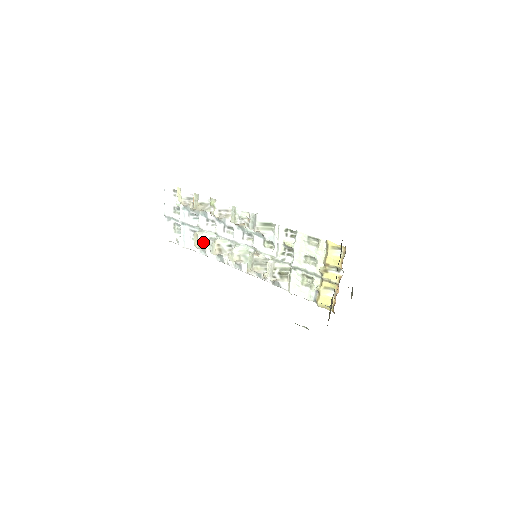
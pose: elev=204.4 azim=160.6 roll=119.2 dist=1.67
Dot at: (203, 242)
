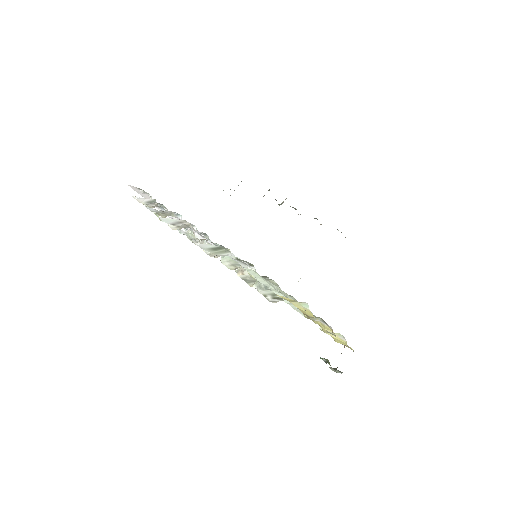
Dot at: (199, 242)
